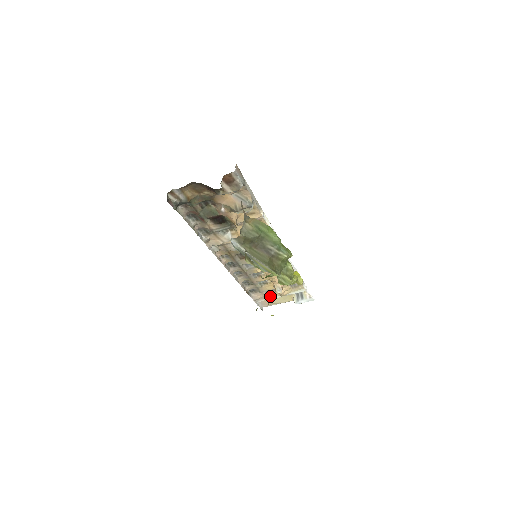
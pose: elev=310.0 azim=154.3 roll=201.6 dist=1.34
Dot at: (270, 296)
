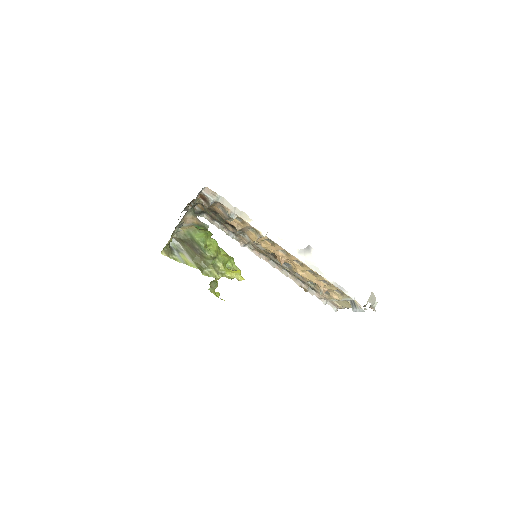
Dot at: (331, 298)
